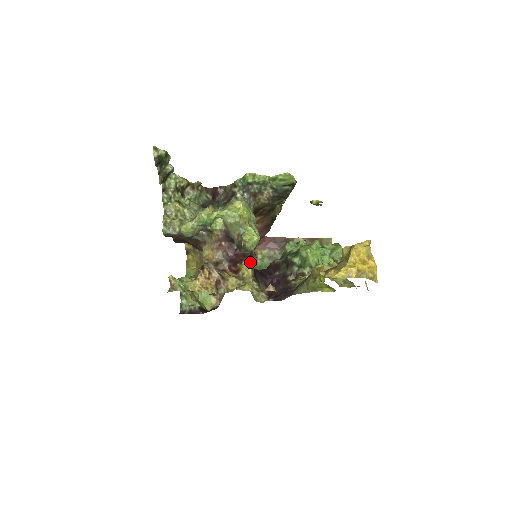
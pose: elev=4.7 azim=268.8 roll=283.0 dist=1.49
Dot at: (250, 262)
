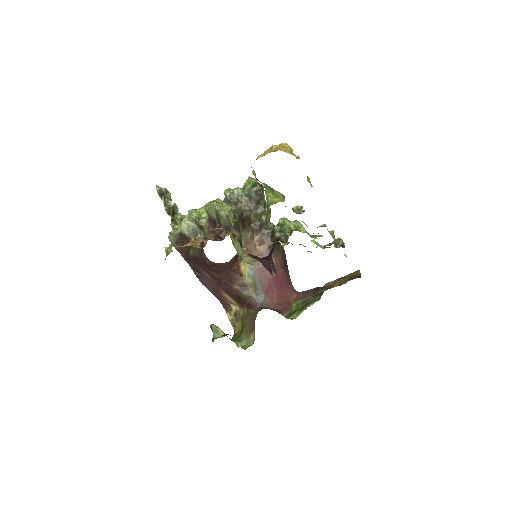
Dot at: (232, 233)
